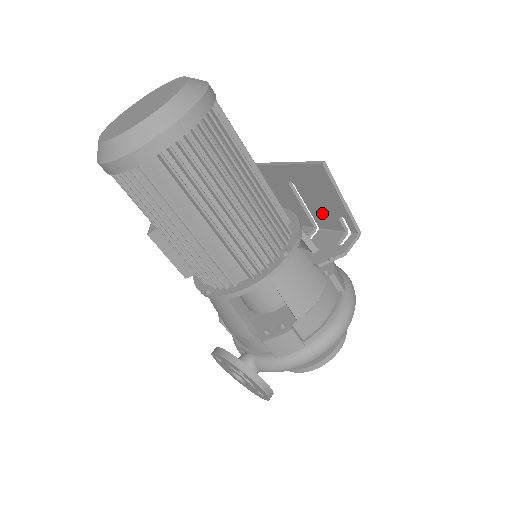
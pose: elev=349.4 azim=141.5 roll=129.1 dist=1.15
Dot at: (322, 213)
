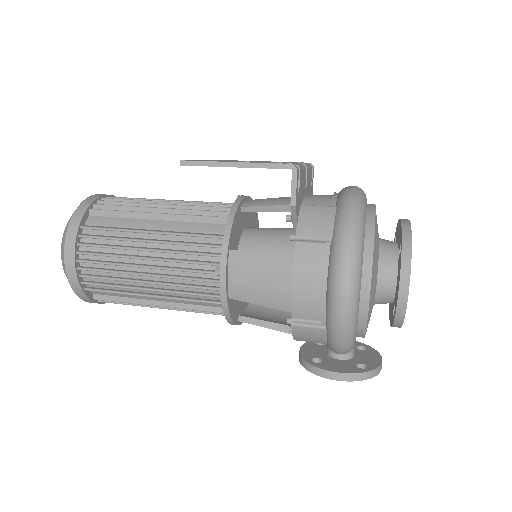
Dot at: occluded
